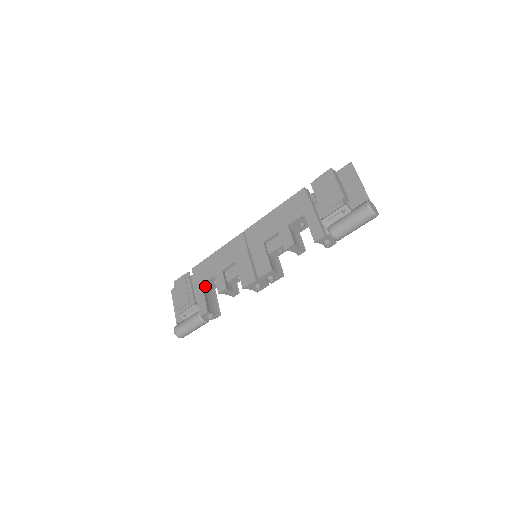
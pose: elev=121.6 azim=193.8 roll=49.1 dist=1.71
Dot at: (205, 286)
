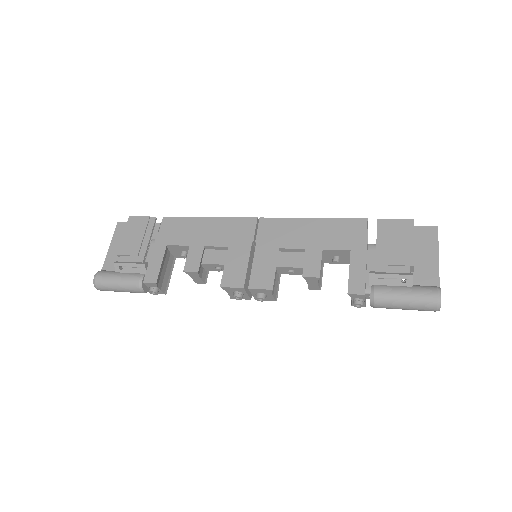
Dot at: (168, 248)
